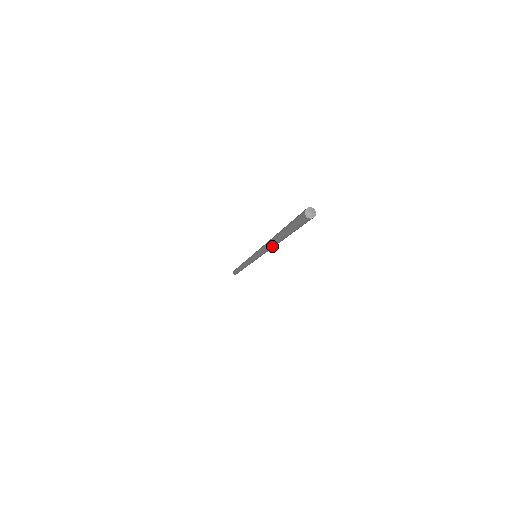
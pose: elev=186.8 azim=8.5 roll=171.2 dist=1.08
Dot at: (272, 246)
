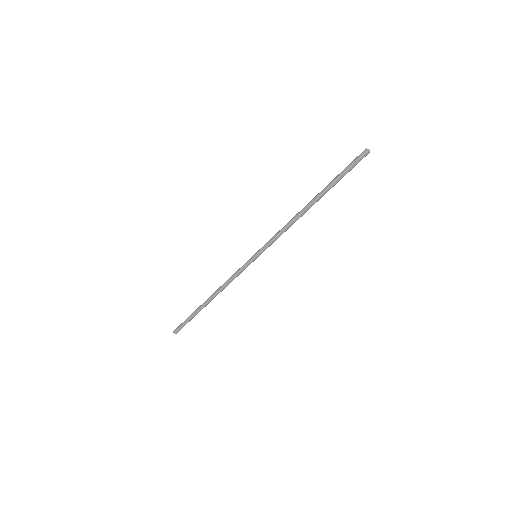
Dot at: (302, 214)
